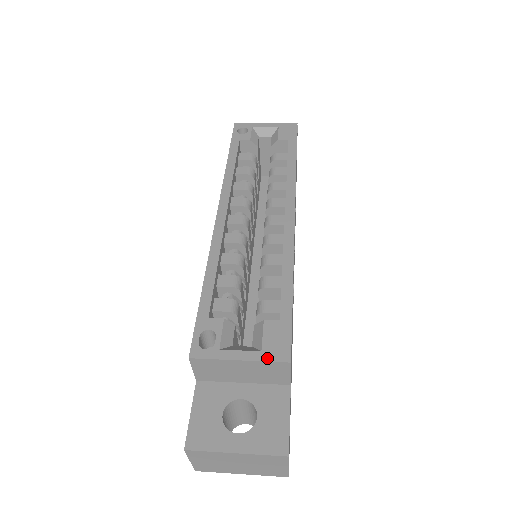
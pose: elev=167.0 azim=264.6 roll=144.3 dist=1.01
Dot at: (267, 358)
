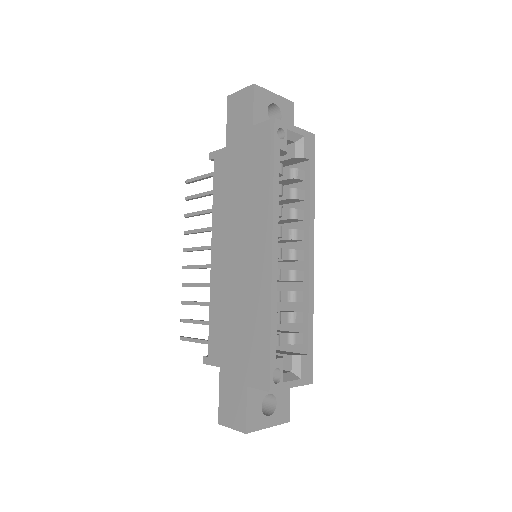
Dot at: (304, 383)
